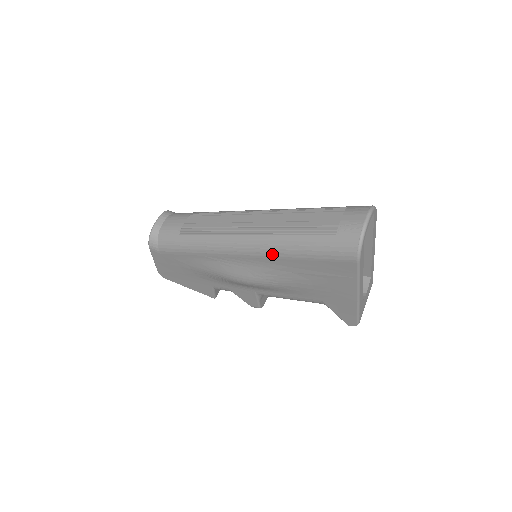
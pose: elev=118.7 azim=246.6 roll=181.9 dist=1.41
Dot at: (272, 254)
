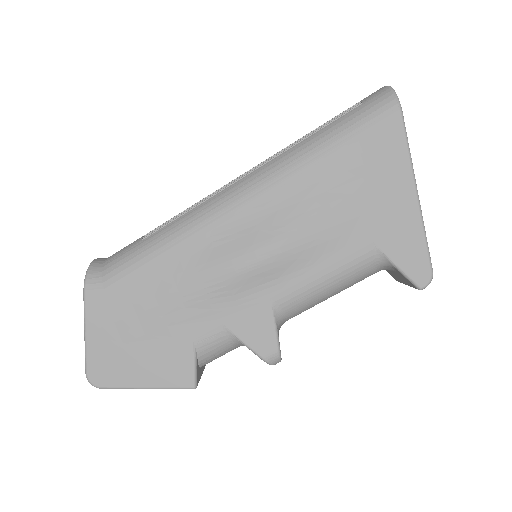
Dot at: (293, 169)
